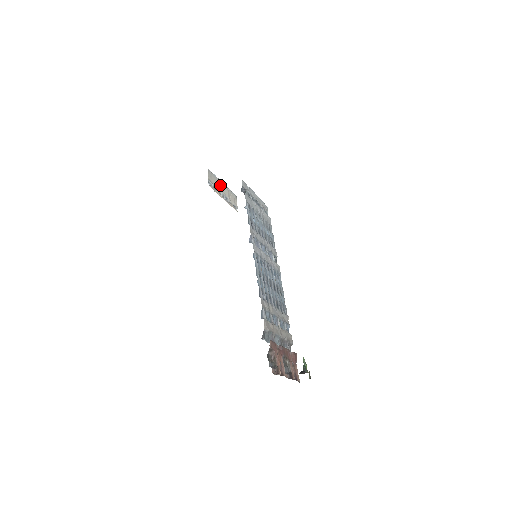
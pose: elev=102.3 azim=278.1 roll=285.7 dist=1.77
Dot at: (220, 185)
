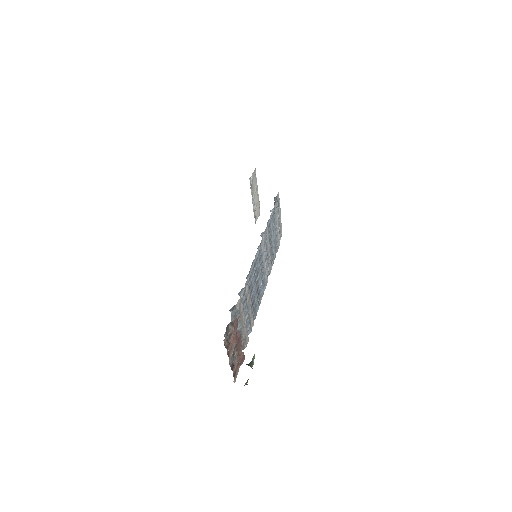
Dot at: (256, 190)
